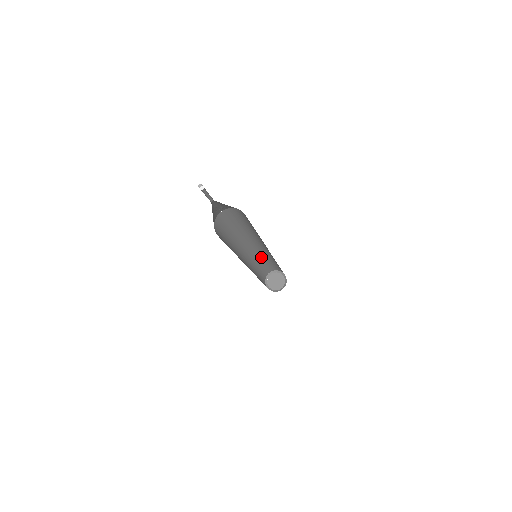
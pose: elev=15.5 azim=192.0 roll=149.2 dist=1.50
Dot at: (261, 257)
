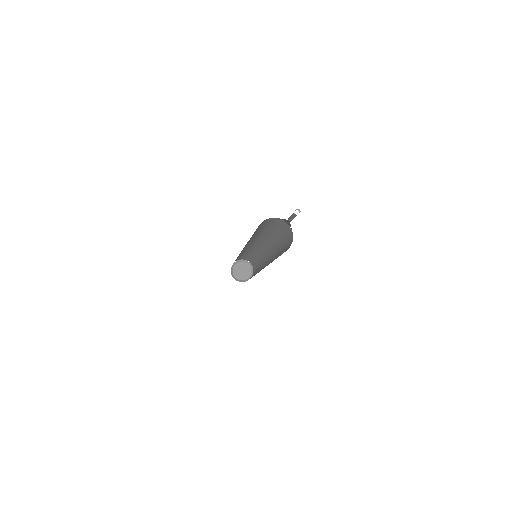
Dot at: (244, 251)
